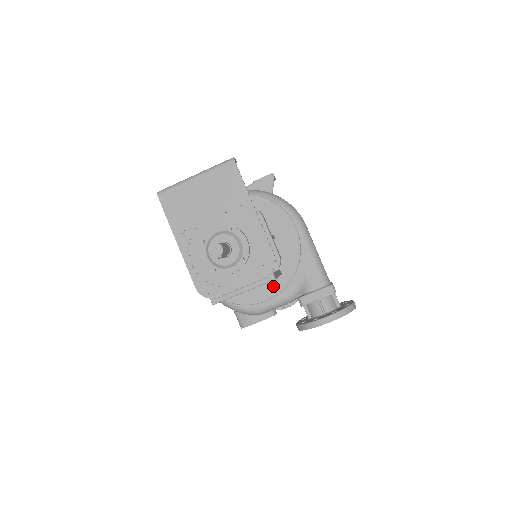
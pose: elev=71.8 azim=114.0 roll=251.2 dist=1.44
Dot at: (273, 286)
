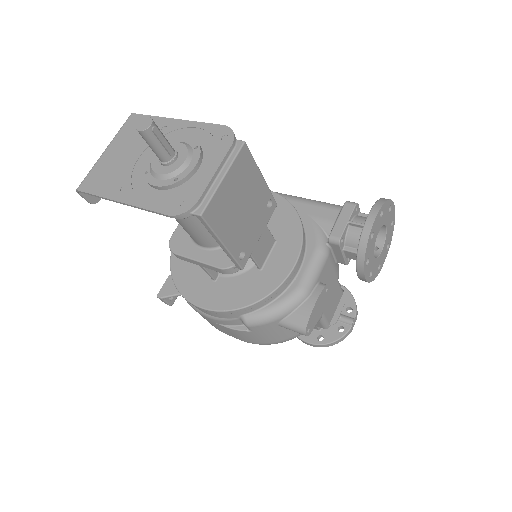
Dot at: (289, 245)
